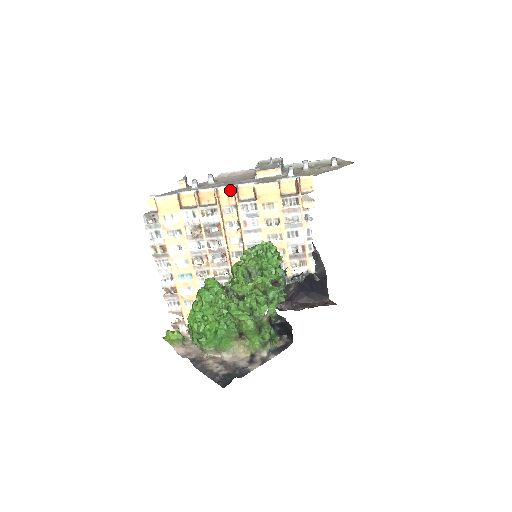
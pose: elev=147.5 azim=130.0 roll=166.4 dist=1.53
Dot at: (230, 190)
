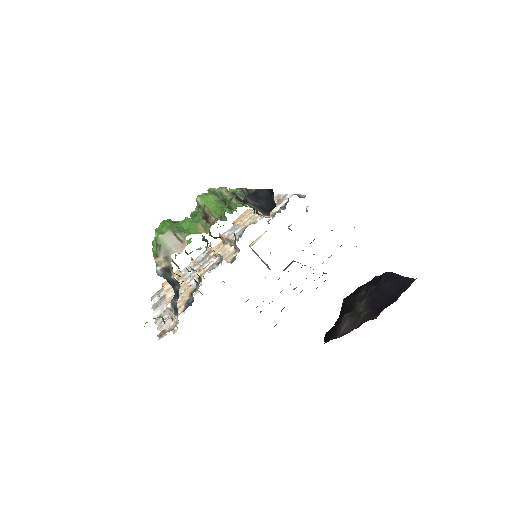
Dot at: occluded
